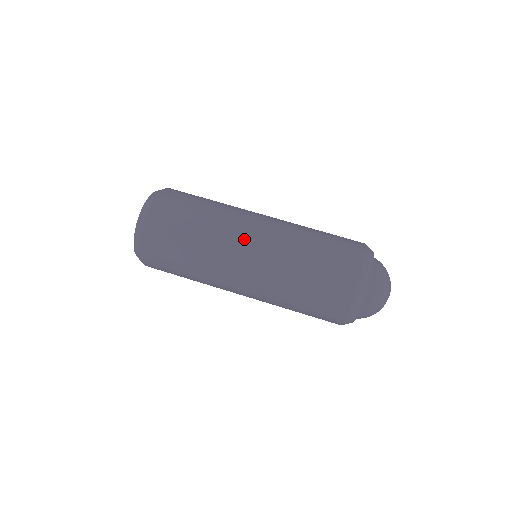
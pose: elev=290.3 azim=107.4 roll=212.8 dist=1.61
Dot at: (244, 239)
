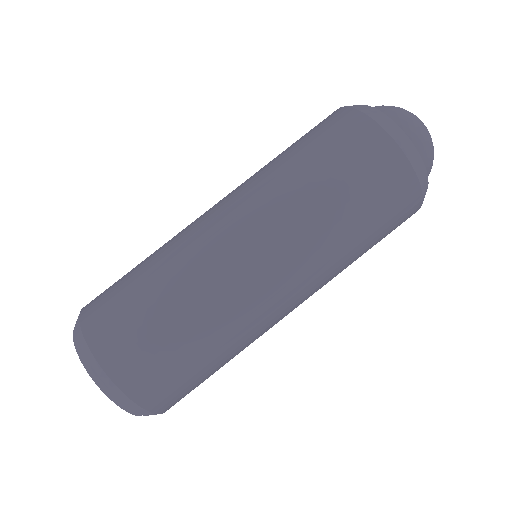
Dot at: (207, 221)
